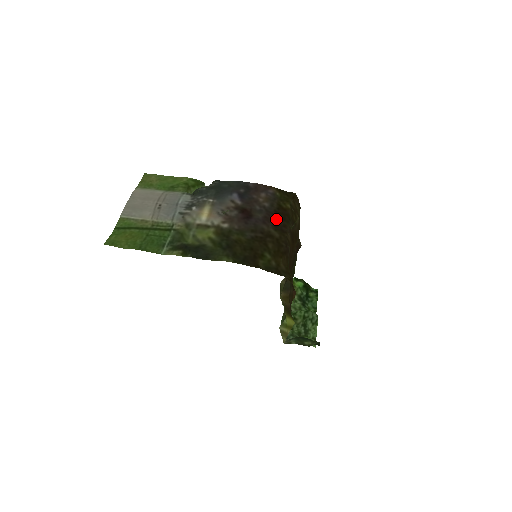
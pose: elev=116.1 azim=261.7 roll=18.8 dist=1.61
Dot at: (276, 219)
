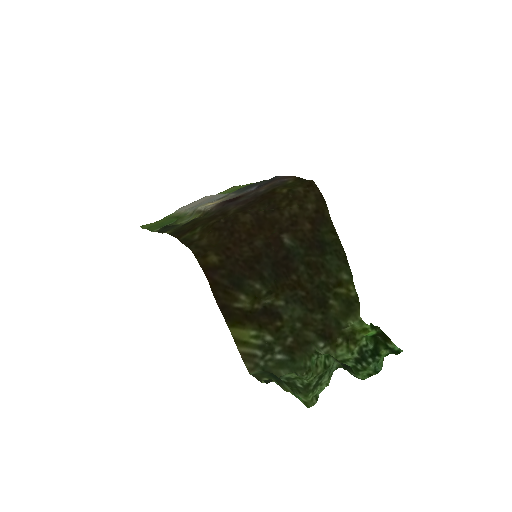
Dot at: (253, 201)
